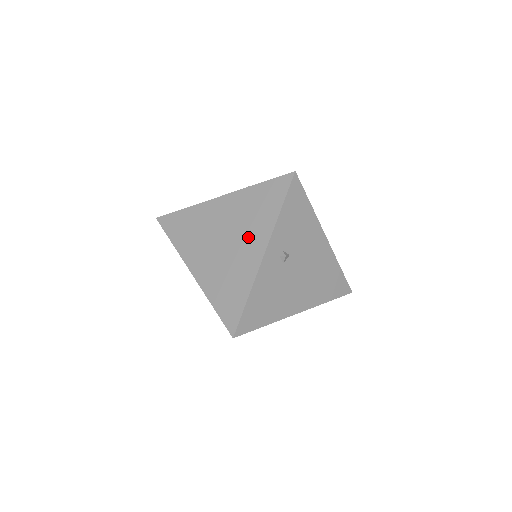
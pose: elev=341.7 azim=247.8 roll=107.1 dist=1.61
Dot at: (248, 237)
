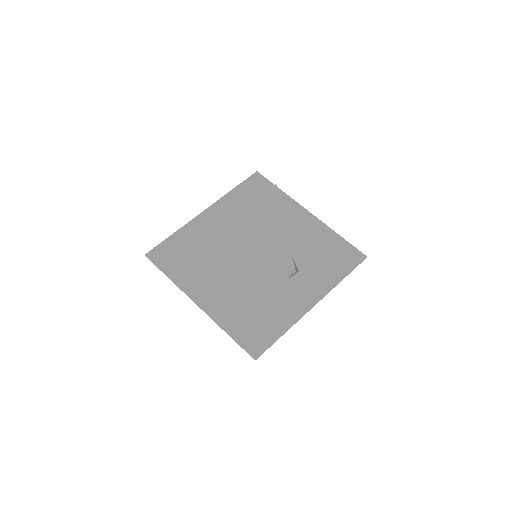
Dot at: occluded
